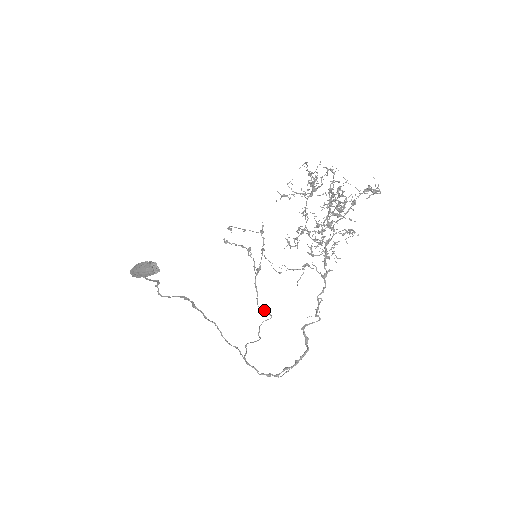
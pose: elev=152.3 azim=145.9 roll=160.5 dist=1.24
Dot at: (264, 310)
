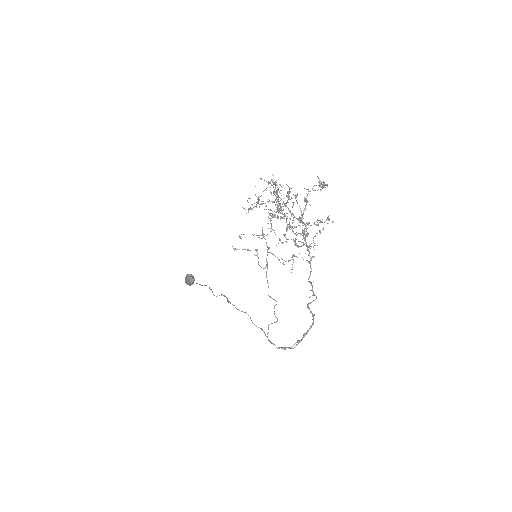
Dot at: (271, 297)
